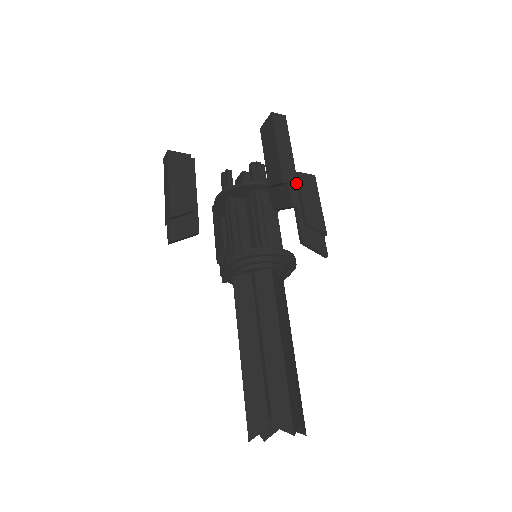
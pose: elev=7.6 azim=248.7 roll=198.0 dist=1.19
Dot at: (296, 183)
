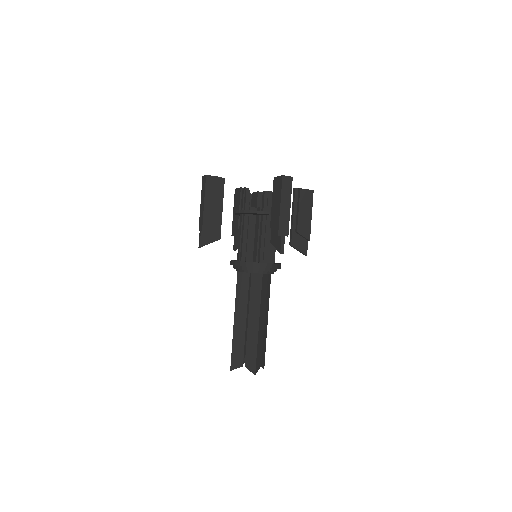
Dot at: (287, 235)
